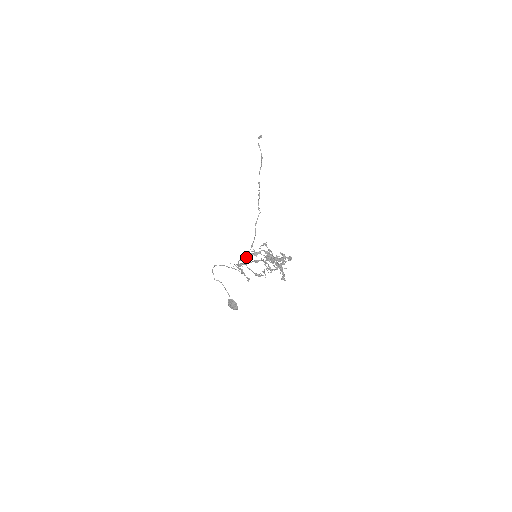
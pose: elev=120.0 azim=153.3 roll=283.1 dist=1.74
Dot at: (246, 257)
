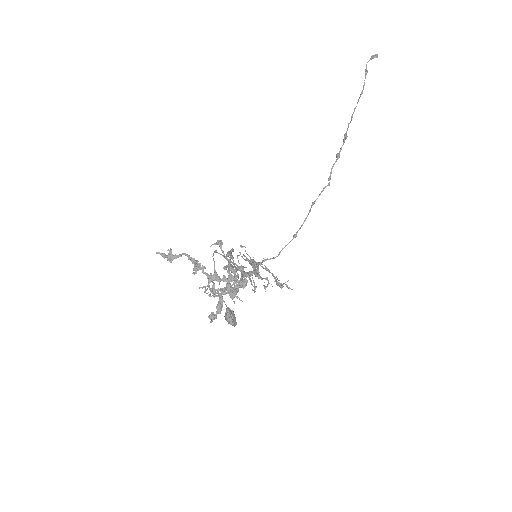
Dot at: (280, 251)
